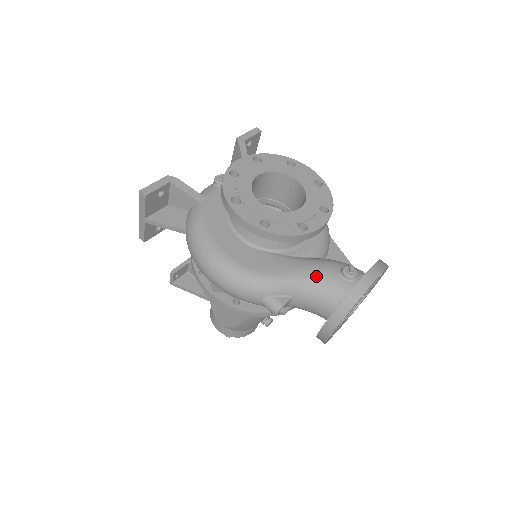
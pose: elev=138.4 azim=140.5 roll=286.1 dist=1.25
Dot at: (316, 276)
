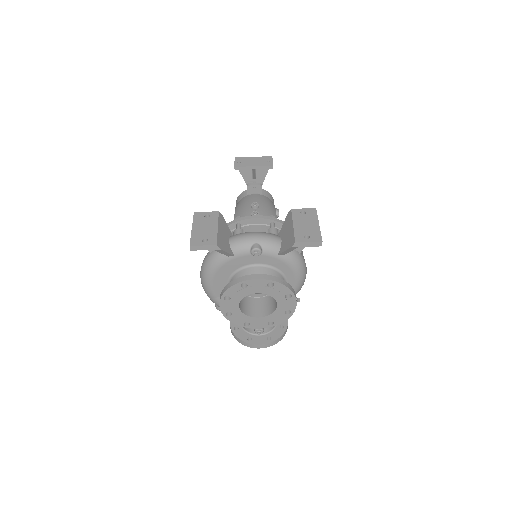
Dot at: occluded
